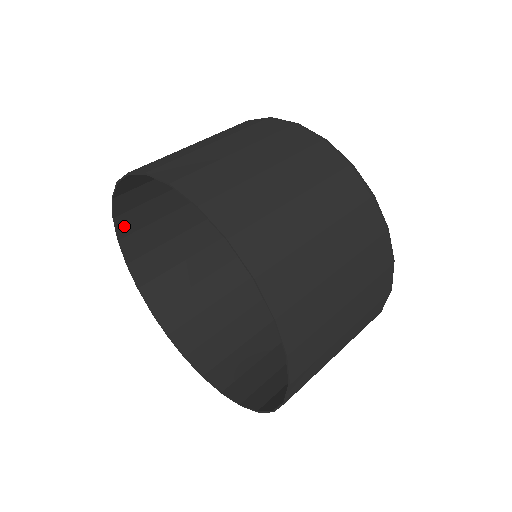
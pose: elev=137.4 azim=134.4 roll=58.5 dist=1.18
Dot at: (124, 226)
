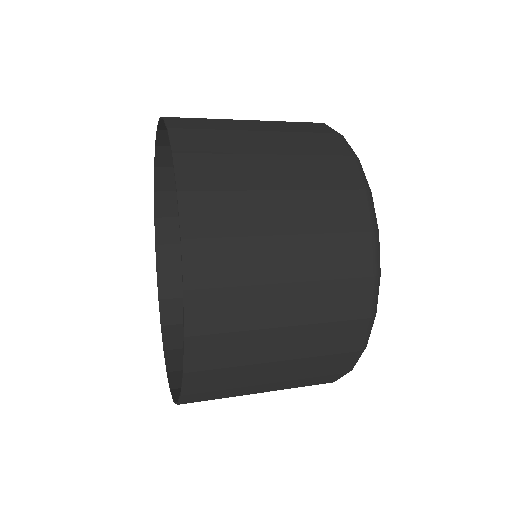
Dot at: (166, 138)
